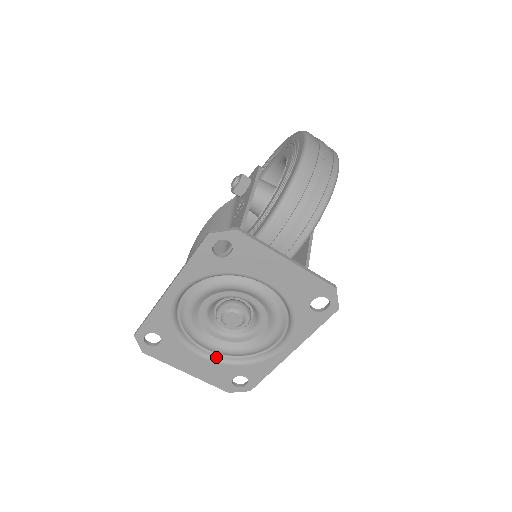
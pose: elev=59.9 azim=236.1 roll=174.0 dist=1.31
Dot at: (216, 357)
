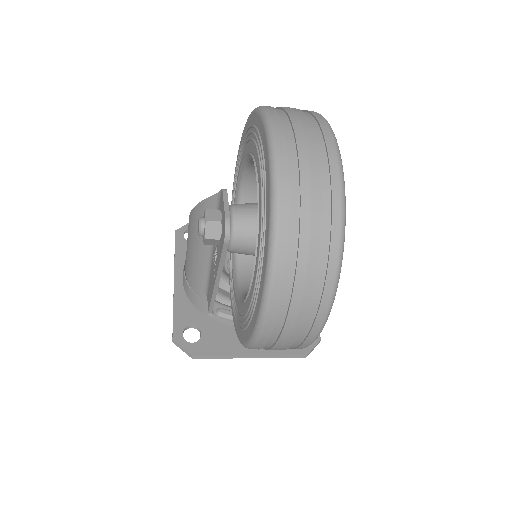
Dot at: occluded
